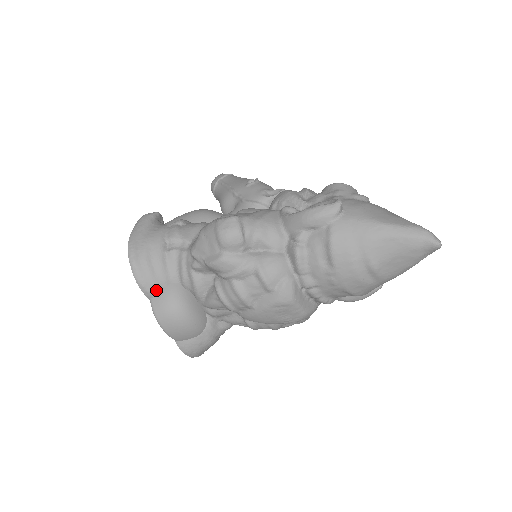
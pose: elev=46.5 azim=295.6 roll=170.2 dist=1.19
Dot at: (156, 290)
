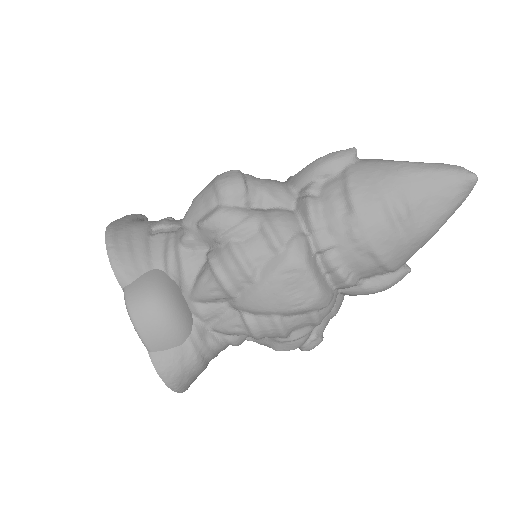
Dot at: (133, 275)
